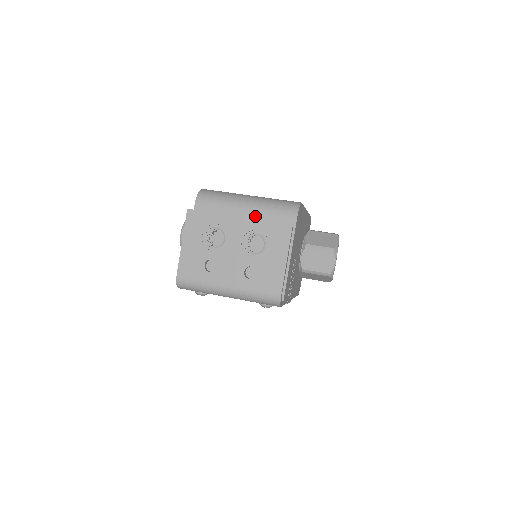
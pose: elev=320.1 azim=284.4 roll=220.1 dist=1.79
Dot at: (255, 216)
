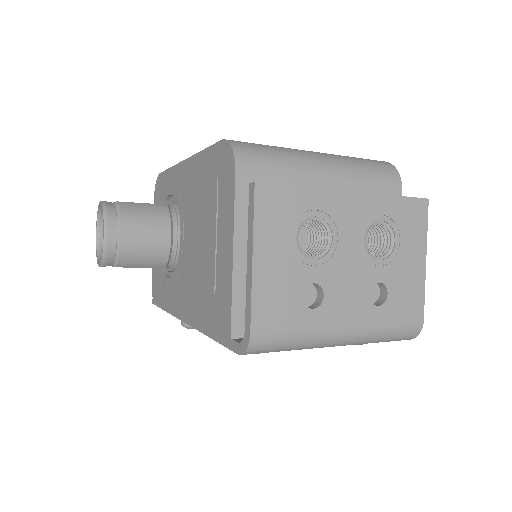
Dot at: (344, 188)
